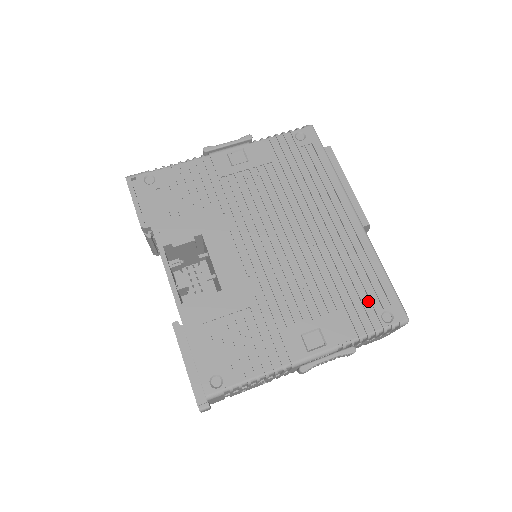
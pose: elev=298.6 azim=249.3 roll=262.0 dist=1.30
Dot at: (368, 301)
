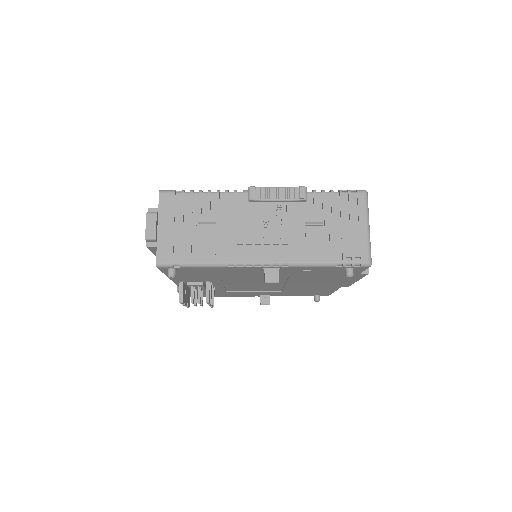
Dot at: occluded
